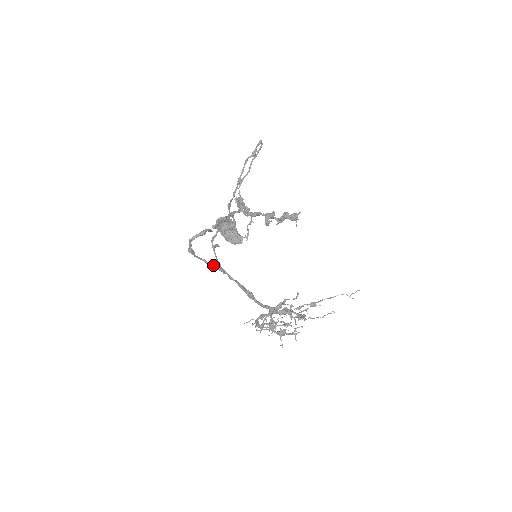
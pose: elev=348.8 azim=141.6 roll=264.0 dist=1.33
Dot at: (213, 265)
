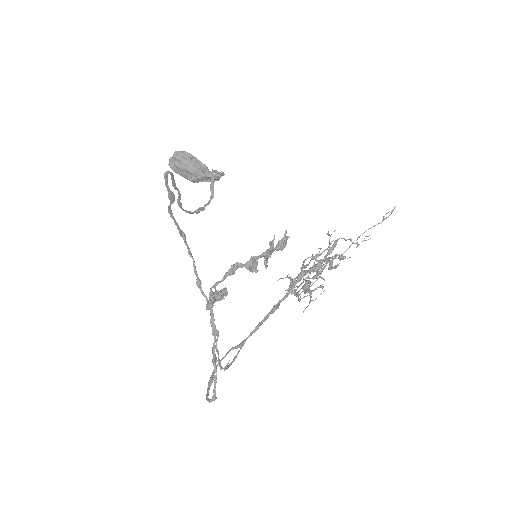
Dot at: occluded
